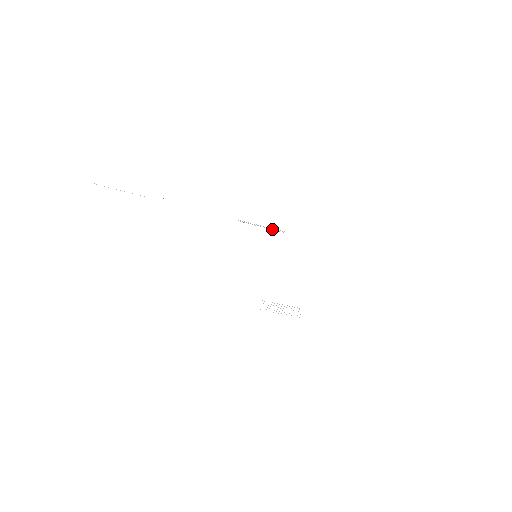
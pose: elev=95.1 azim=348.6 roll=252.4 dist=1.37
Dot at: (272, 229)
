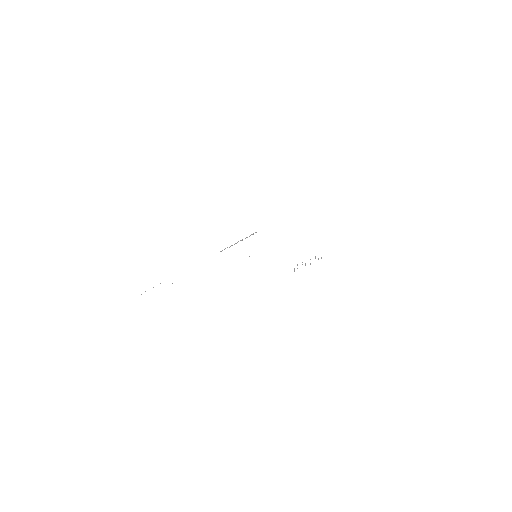
Dot at: occluded
